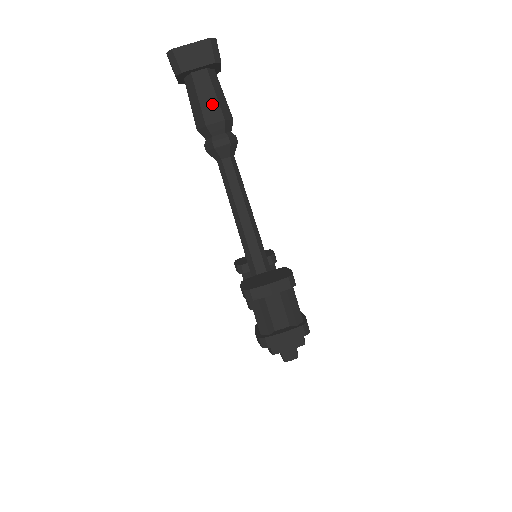
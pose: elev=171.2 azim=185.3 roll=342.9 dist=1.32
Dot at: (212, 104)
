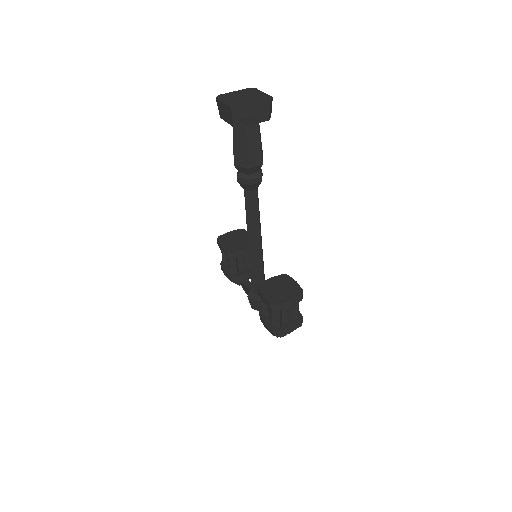
Dot at: (256, 151)
